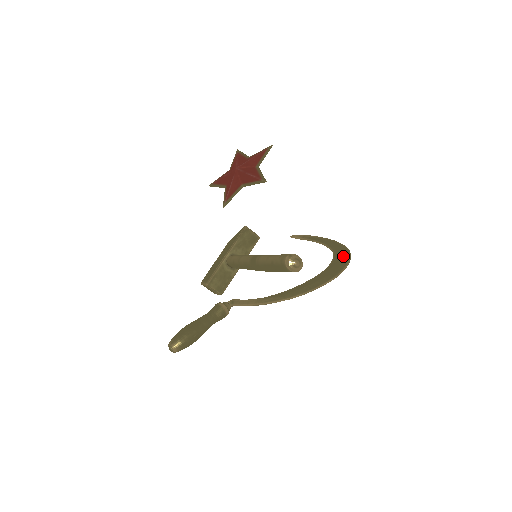
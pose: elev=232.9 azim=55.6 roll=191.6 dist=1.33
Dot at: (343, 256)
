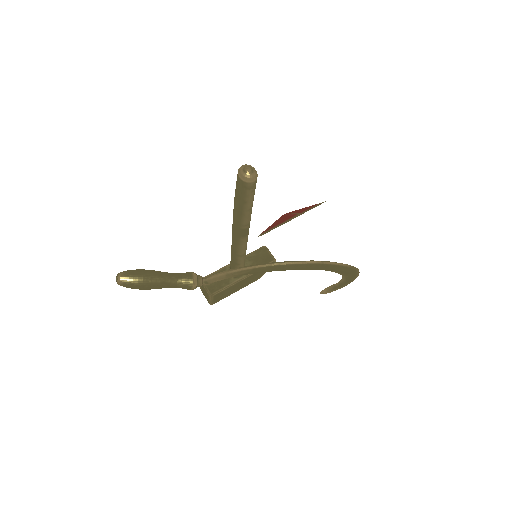
Dot at: occluded
